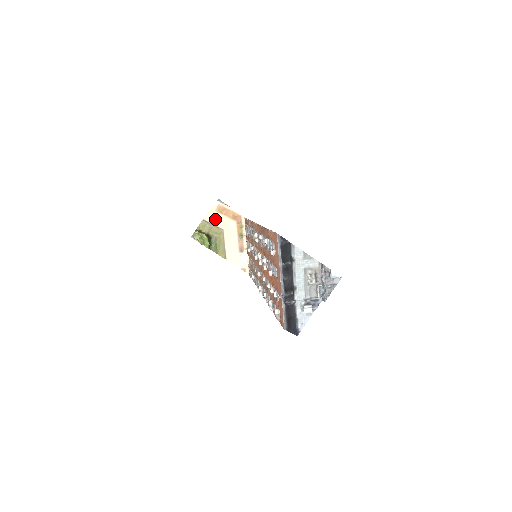
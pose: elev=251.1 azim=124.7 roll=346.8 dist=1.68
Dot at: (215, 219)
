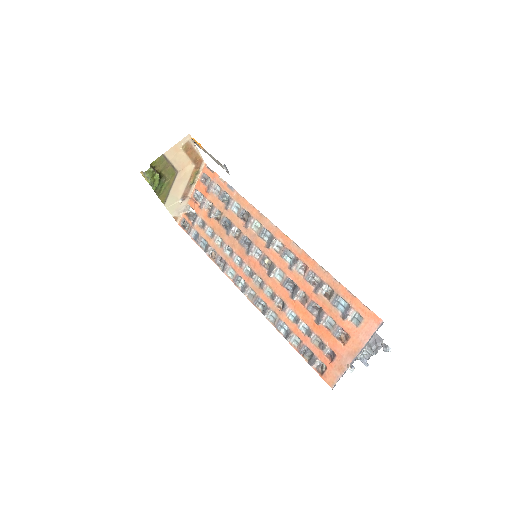
Dot at: (176, 157)
